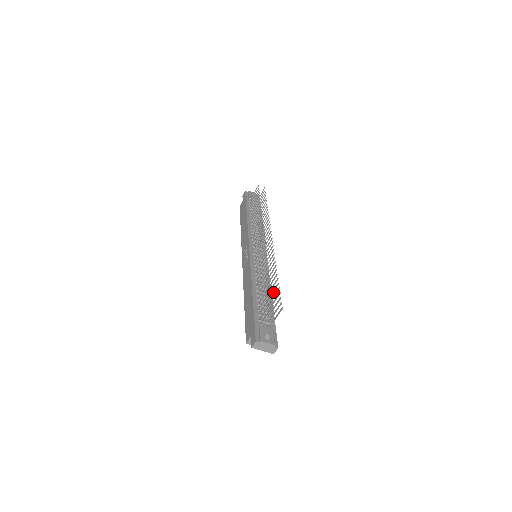
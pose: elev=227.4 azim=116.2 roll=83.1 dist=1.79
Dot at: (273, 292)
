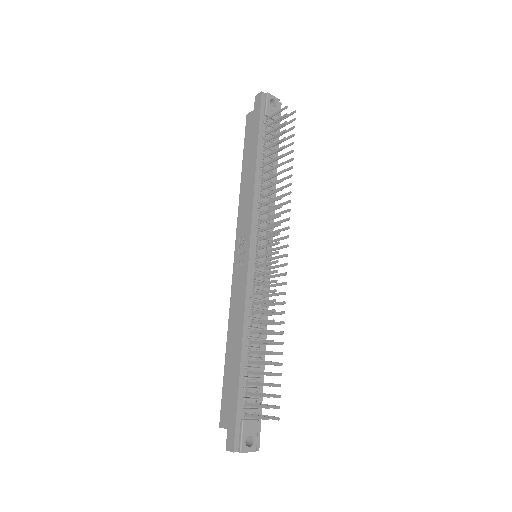
Dot at: occluded
